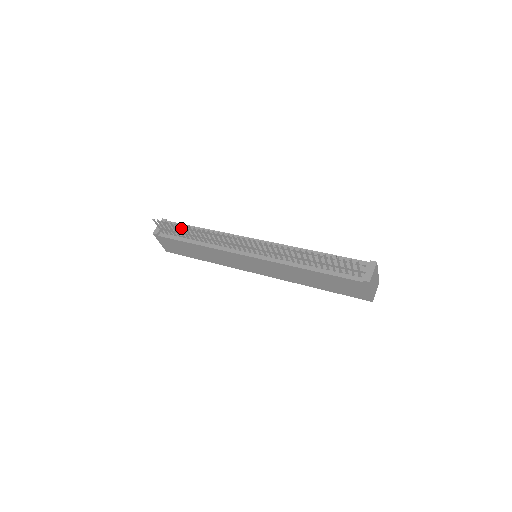
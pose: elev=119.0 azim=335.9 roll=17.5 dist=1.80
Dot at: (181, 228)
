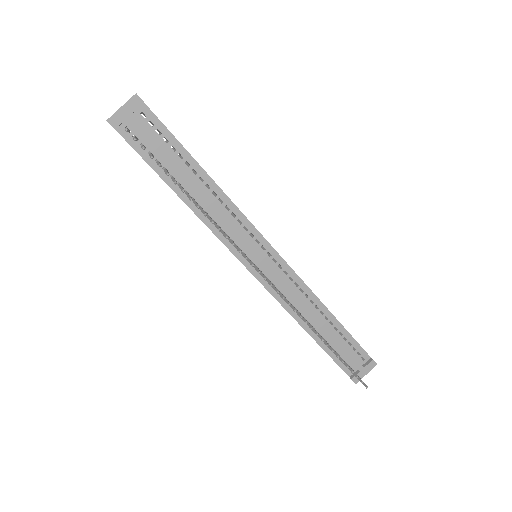
Dot at: occluded
